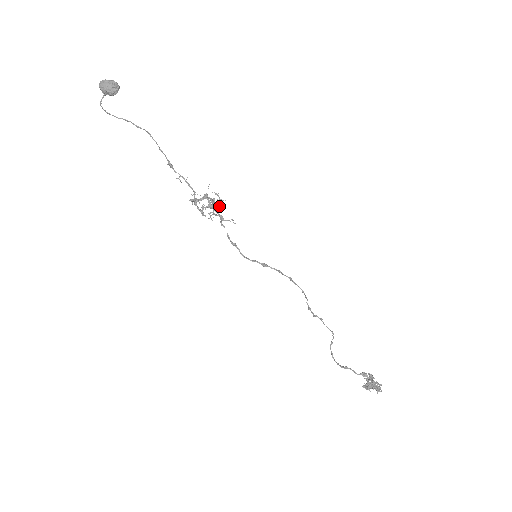
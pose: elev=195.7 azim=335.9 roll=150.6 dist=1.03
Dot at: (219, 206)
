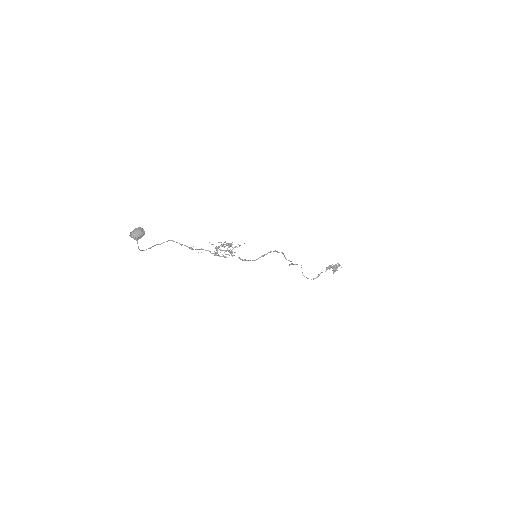
Dot at: occluded
